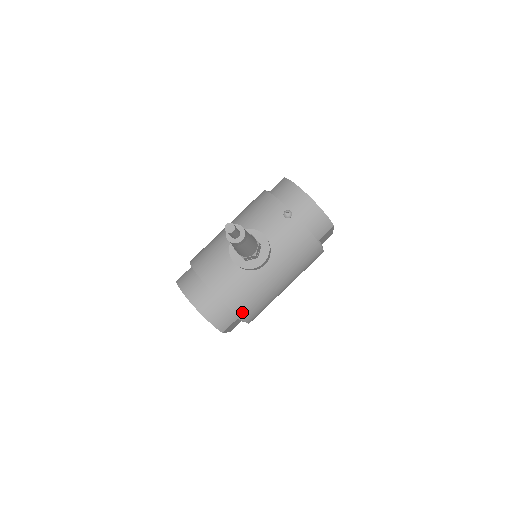
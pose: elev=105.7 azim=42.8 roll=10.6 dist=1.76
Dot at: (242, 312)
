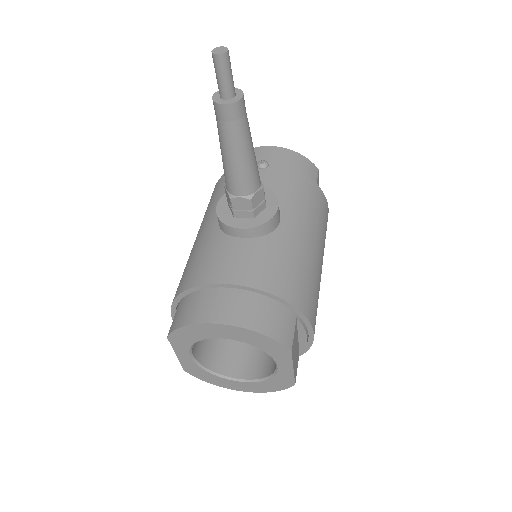
Dot at: (296, 299)
